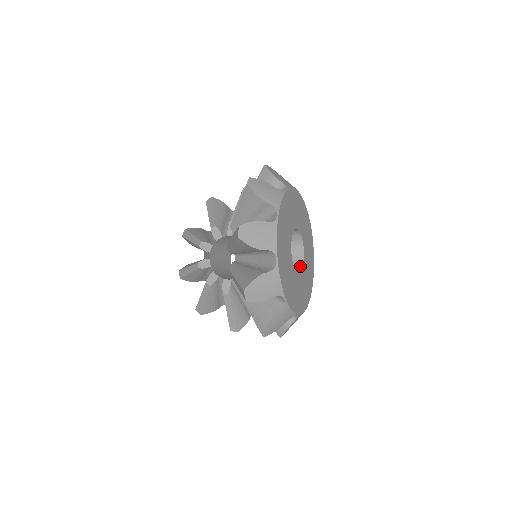
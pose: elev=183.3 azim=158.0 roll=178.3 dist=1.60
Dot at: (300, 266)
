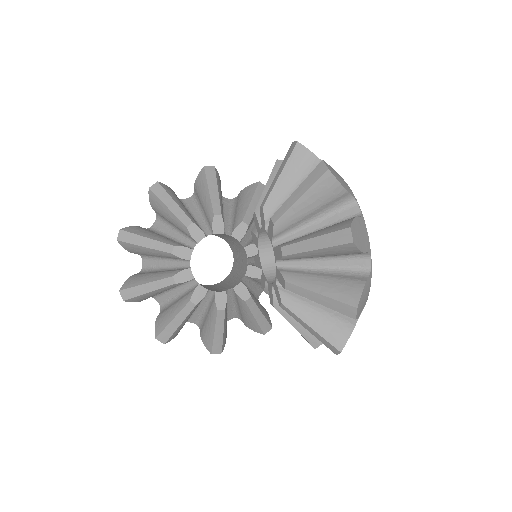
Dot at: occluded
